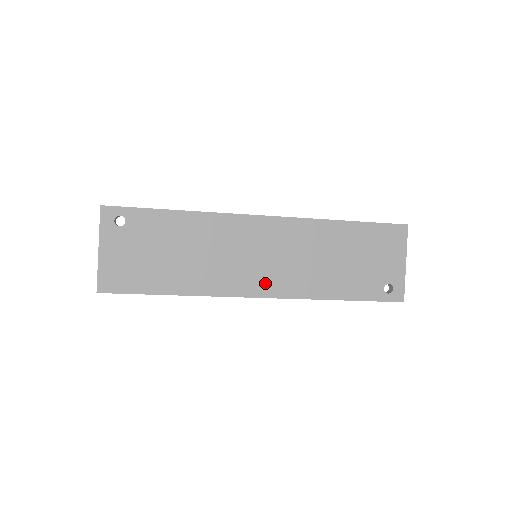
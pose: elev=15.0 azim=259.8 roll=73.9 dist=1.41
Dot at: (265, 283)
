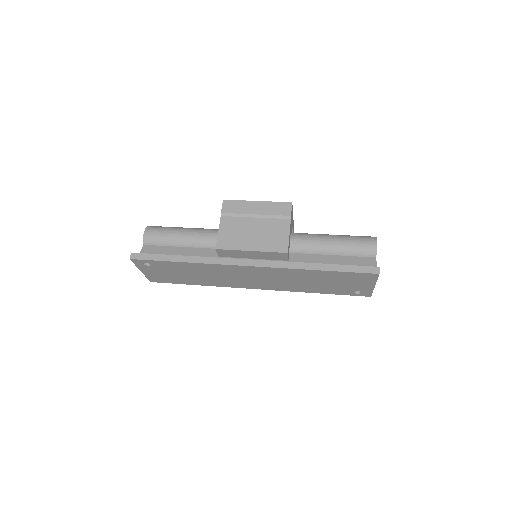
Dot at: (259, 286)
